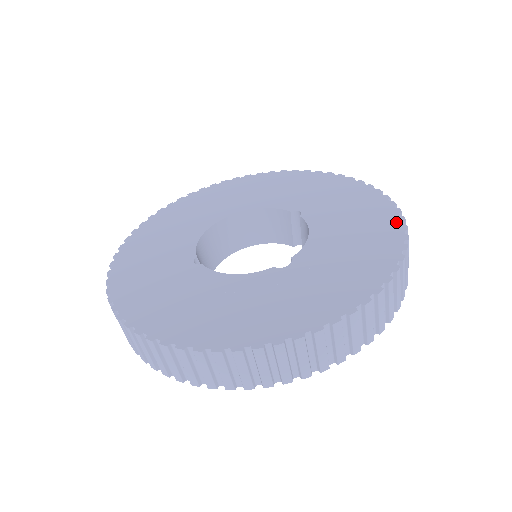
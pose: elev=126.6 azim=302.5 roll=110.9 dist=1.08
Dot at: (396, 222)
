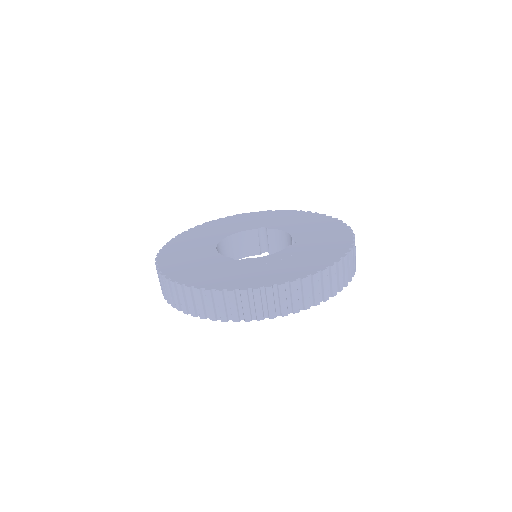
Dot at: (322, 216)
